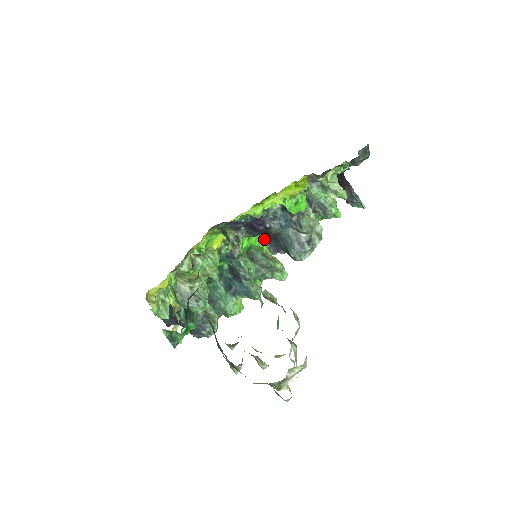
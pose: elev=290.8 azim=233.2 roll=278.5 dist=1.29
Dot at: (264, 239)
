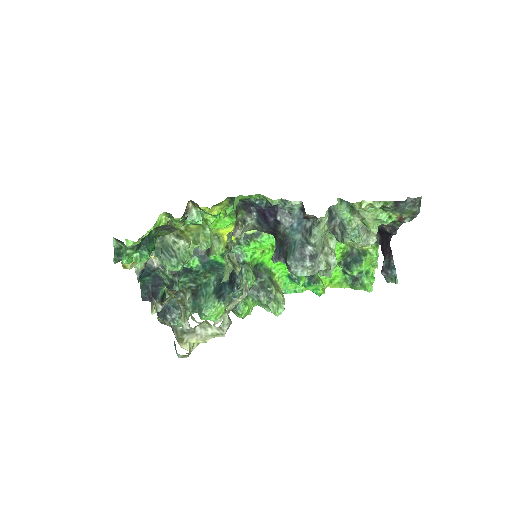
Dot at: (280, 266)
